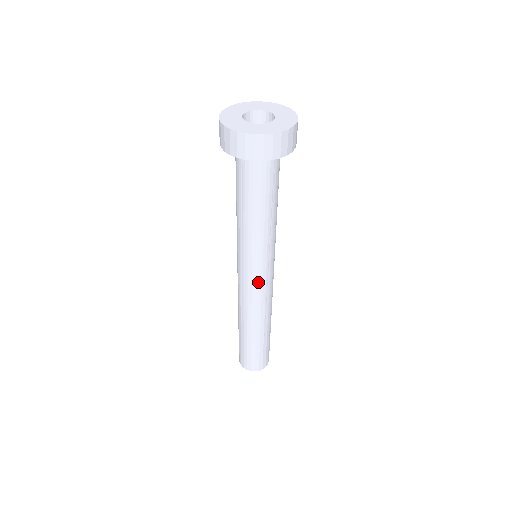
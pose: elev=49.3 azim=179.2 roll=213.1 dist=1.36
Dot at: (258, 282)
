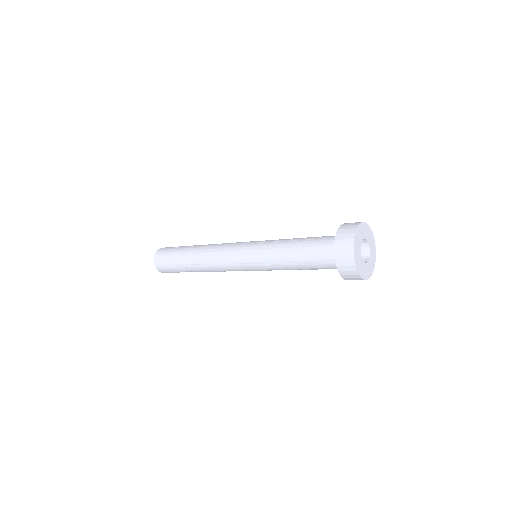
Dot at: (238, 266)
